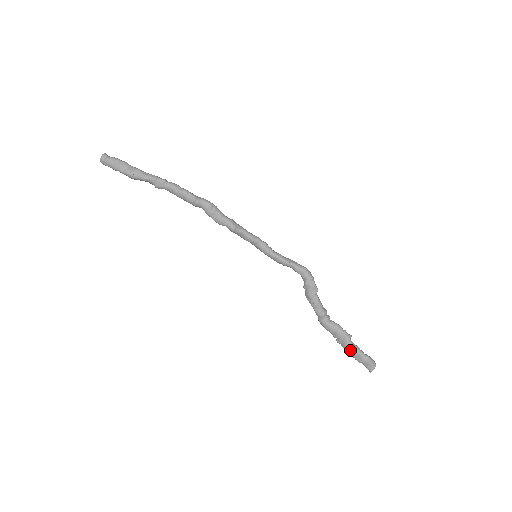
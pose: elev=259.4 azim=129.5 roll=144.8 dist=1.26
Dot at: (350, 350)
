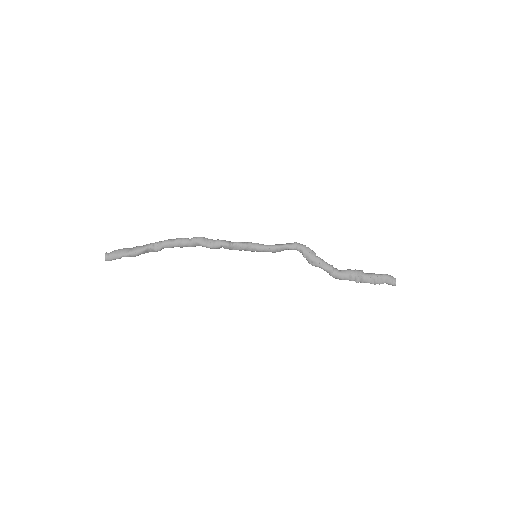
Dot at: (369, 279)
